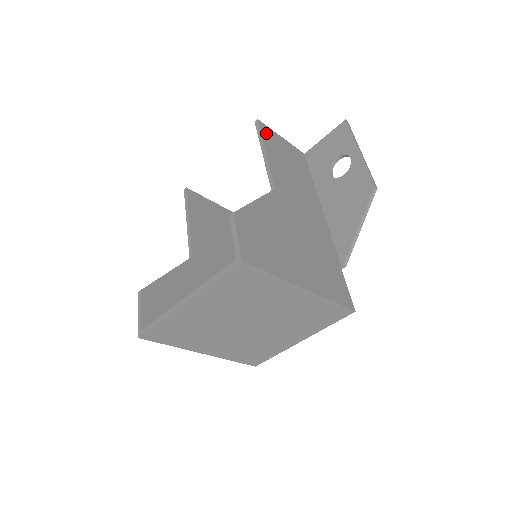
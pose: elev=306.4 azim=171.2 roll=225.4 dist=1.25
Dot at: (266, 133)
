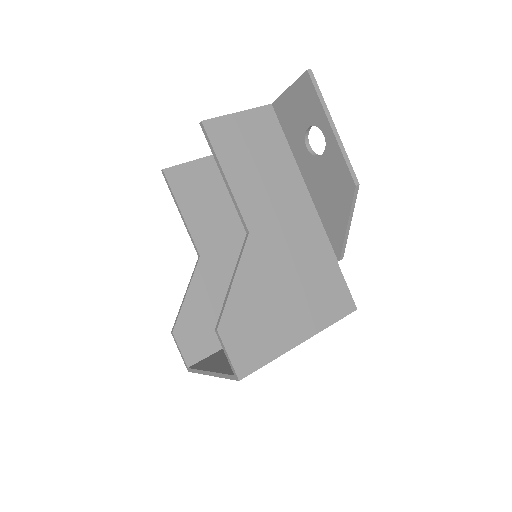
Dot at: (217, 136)
